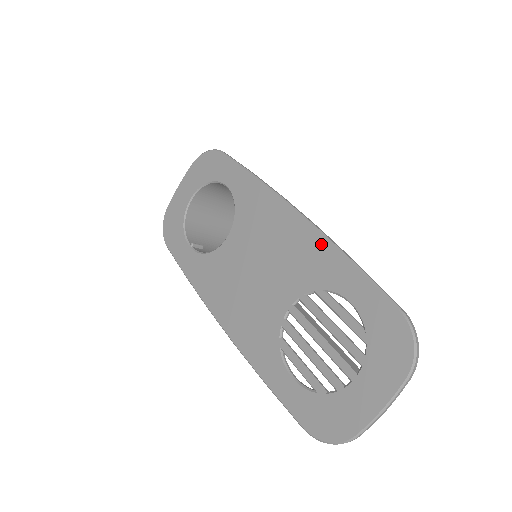
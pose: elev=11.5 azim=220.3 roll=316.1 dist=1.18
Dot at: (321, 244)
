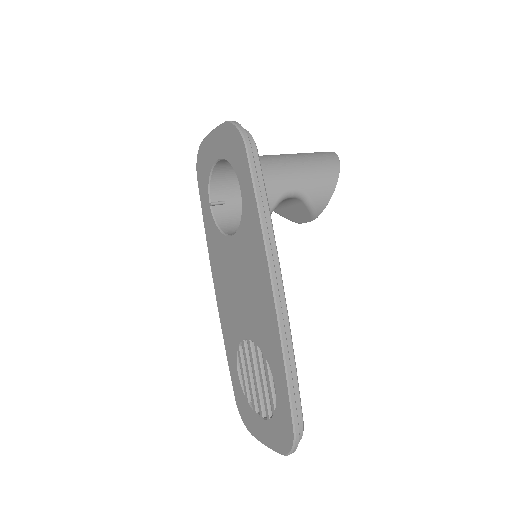
Dot at: (276, 334)
